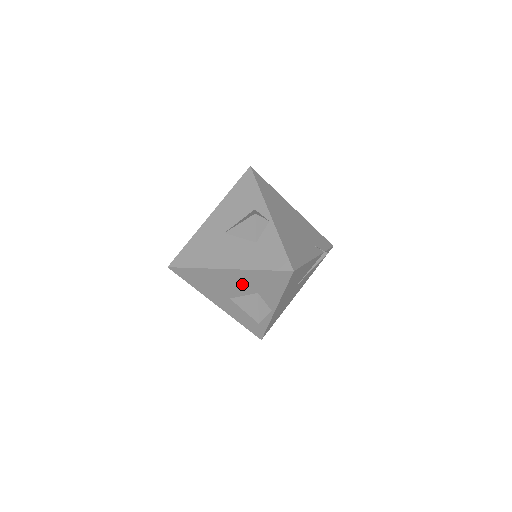
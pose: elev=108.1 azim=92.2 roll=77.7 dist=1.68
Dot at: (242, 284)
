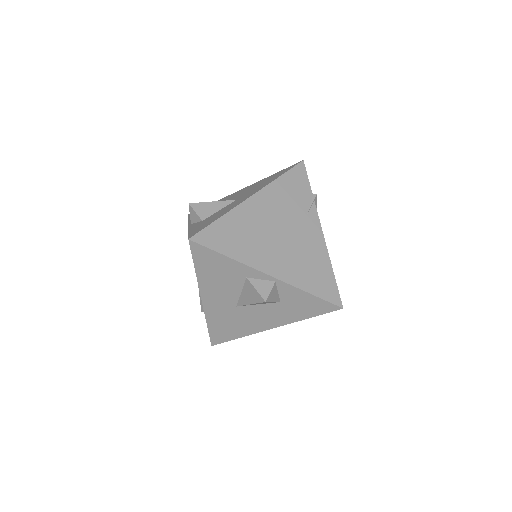
Dot at: occluded
